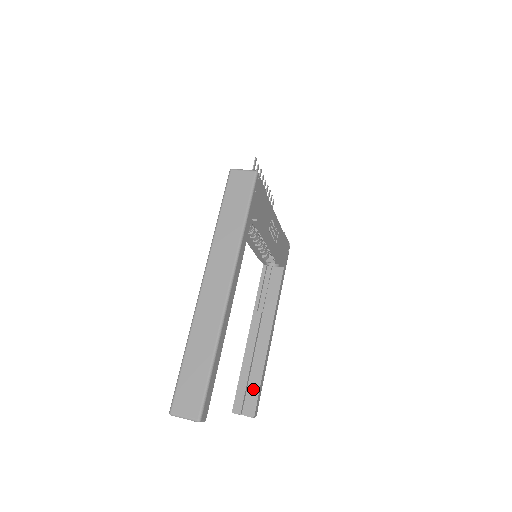
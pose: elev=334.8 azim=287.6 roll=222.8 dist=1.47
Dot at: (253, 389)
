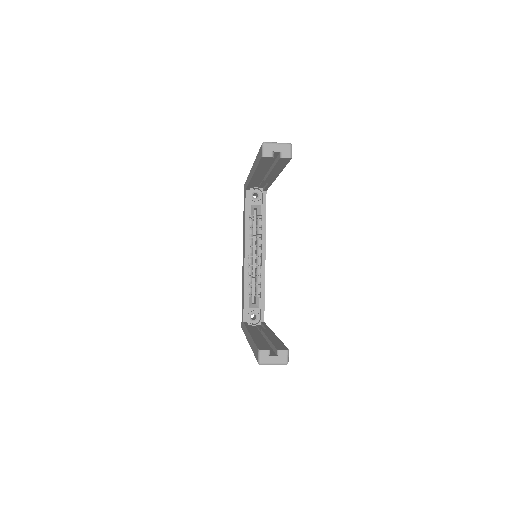
Dot at: (275, 343)
